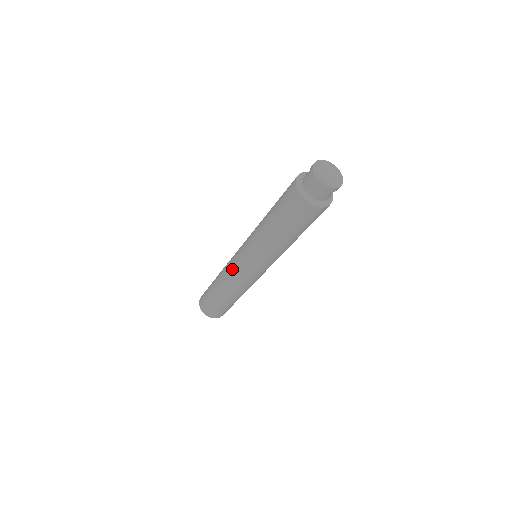
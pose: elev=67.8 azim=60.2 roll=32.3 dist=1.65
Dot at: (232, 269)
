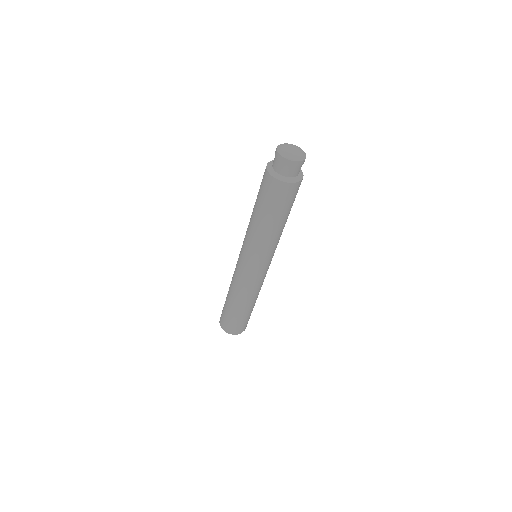
Dot at: (236, 268)
